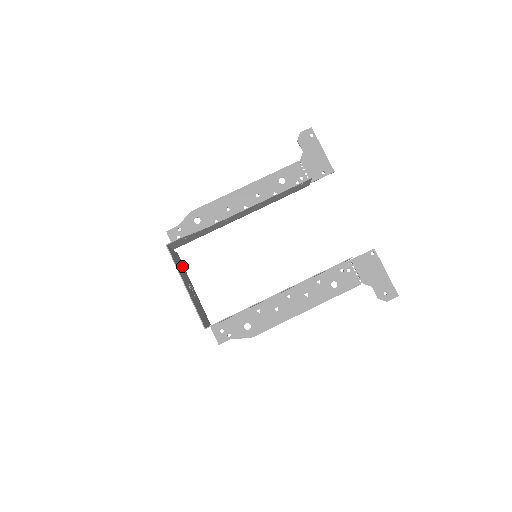
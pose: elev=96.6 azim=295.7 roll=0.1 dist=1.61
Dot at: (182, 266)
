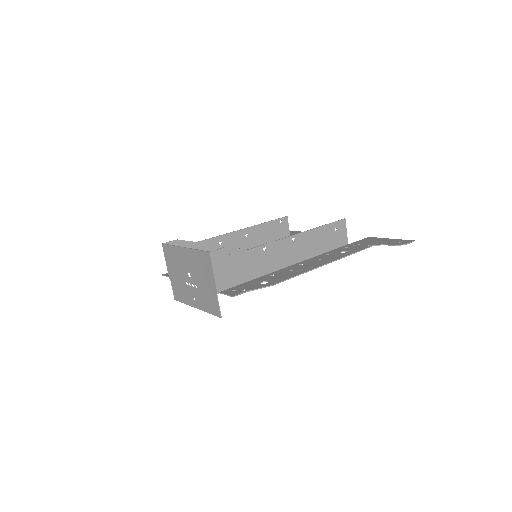
Dot at: (181, 292)
